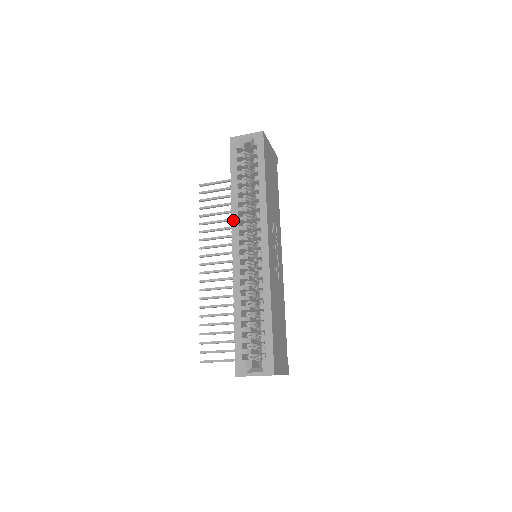
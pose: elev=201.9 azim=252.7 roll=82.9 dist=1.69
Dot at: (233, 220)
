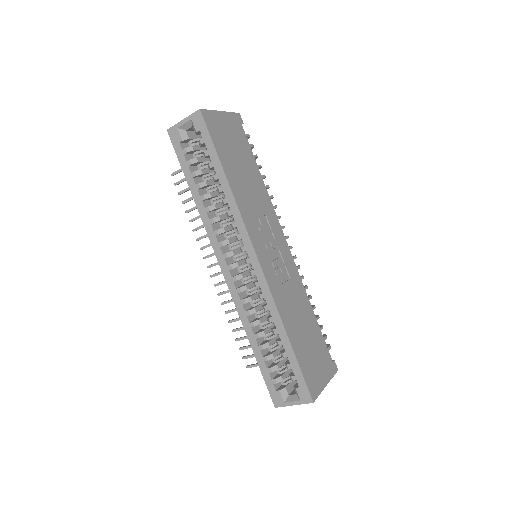
Dot at: (209, 236)
